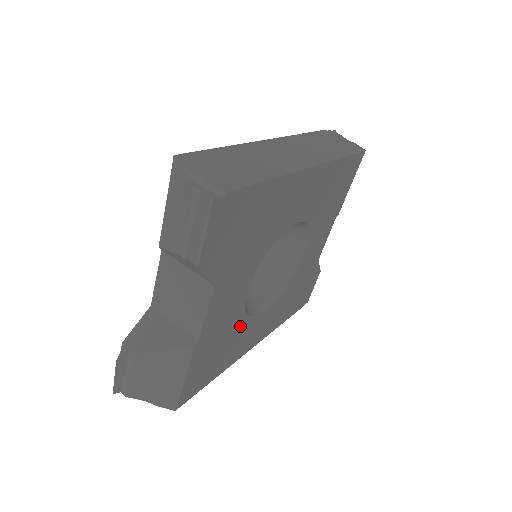
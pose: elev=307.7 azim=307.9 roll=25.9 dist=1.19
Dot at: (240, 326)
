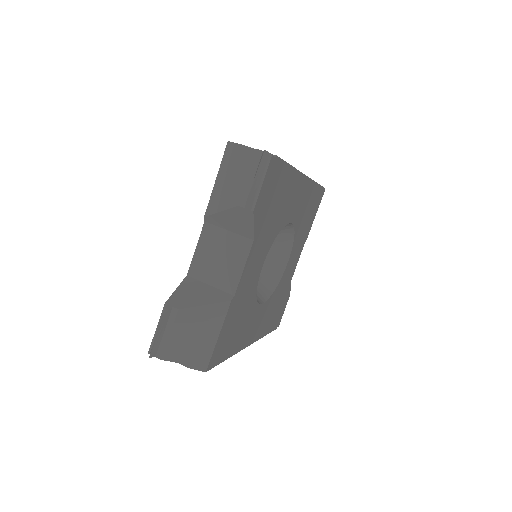
Dot at: (251, 307)
